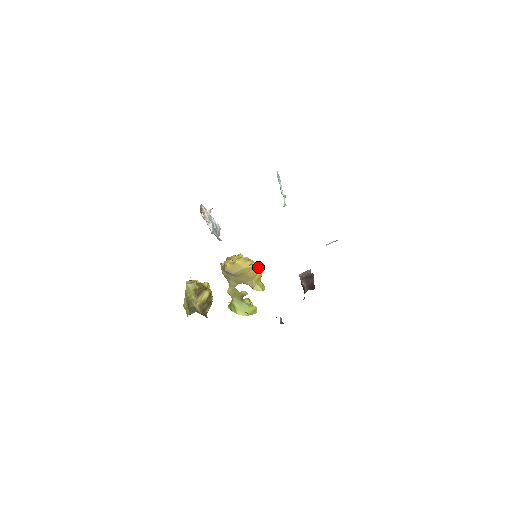
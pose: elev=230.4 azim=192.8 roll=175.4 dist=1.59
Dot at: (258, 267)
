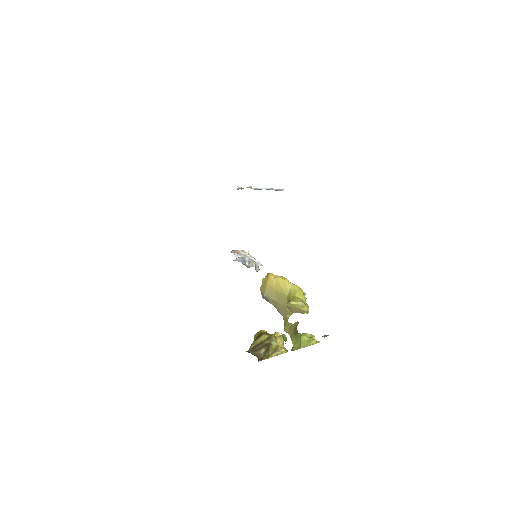
Dot at: (285, 279)
